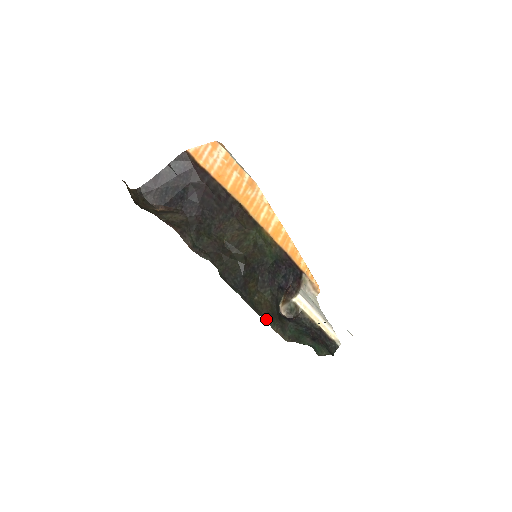
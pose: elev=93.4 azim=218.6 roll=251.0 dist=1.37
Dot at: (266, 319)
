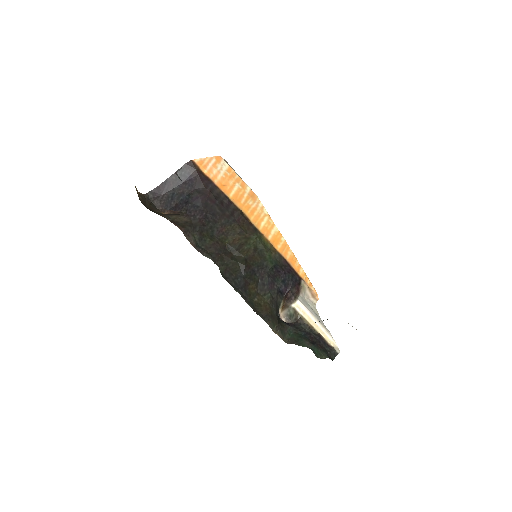
Dot at: (266, 320)
